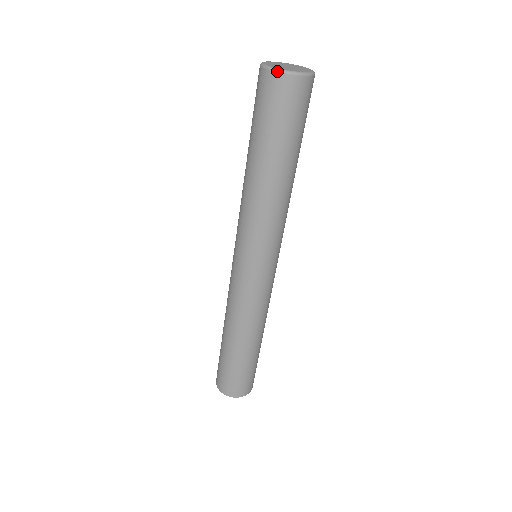
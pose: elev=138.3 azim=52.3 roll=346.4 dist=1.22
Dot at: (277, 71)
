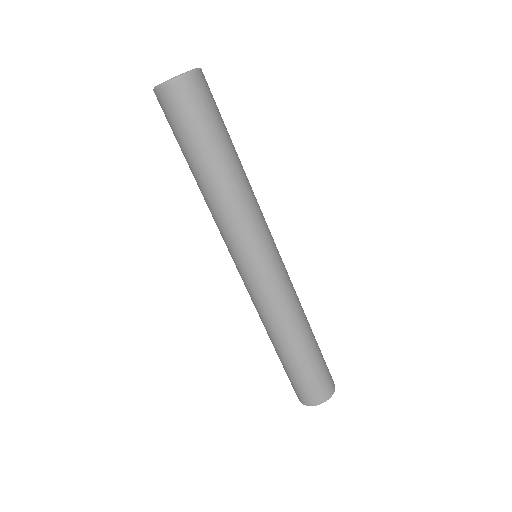
Dot at: (153, 90)
